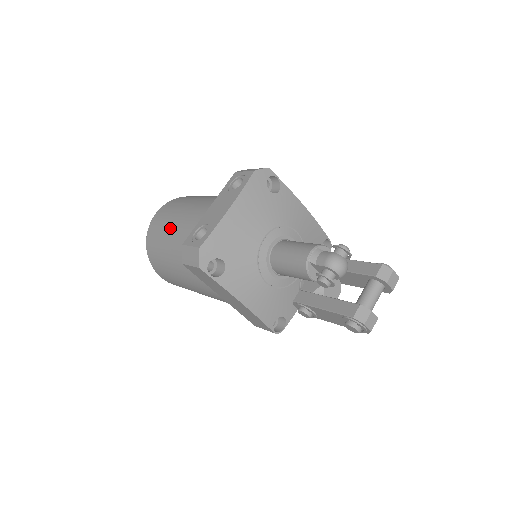
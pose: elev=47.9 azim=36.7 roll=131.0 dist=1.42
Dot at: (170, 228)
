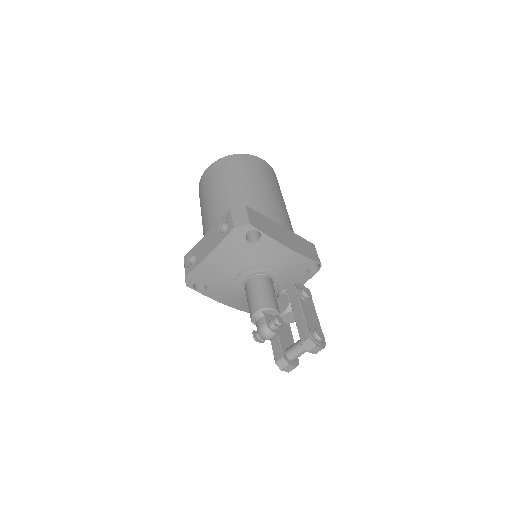
Dot at: (203, 204)
